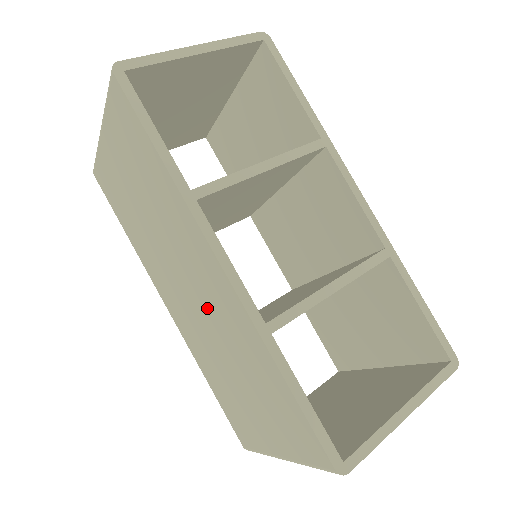
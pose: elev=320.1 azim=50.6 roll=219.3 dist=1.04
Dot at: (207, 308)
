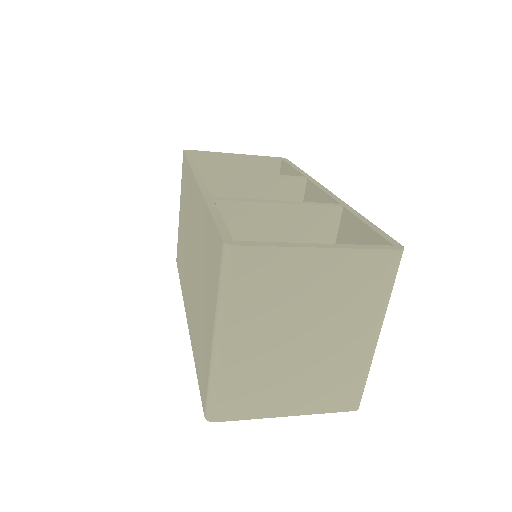
Dot at: (195, 246)
